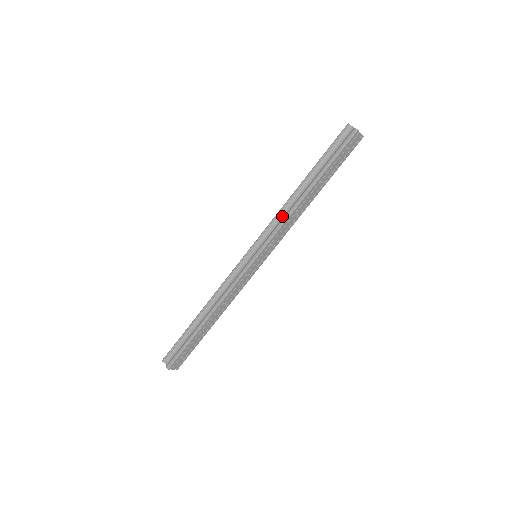
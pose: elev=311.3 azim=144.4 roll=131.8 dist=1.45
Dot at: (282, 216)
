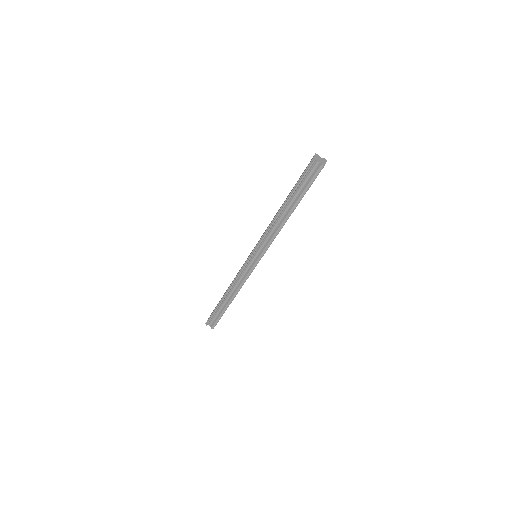
Dot at: (271, 232)
